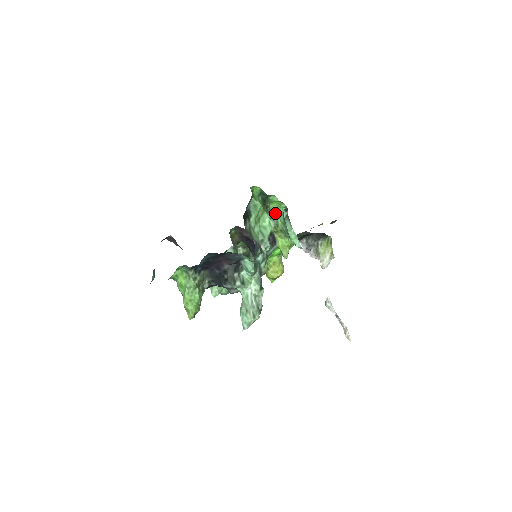
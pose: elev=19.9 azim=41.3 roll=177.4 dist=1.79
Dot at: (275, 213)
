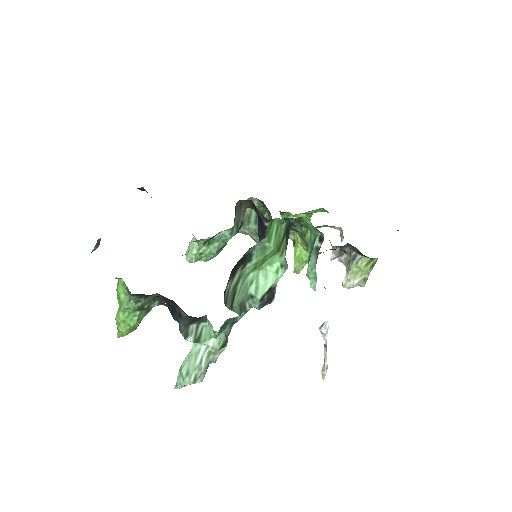
Dot at: (307, 225)
